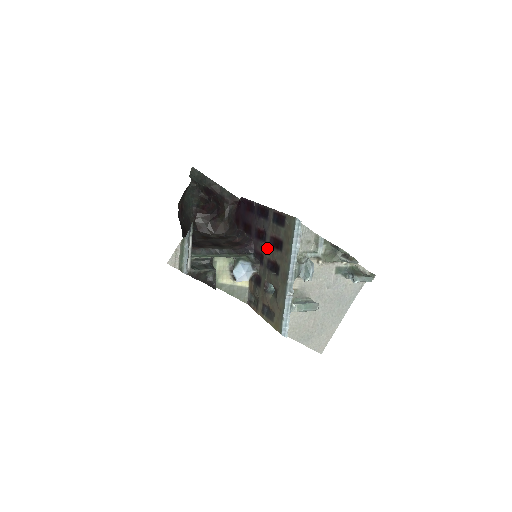
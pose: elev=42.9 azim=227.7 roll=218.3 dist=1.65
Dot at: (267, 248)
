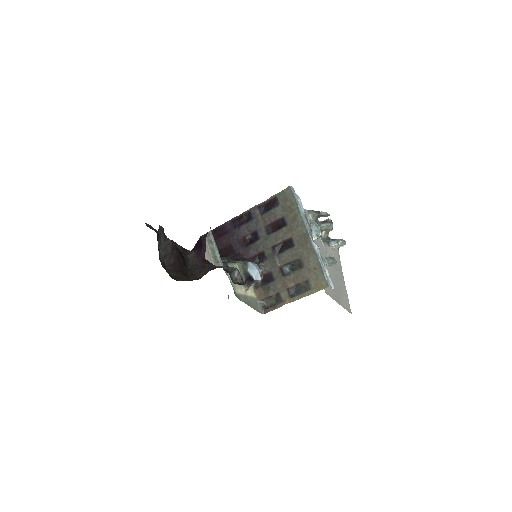
Dot at: (265, 240)
